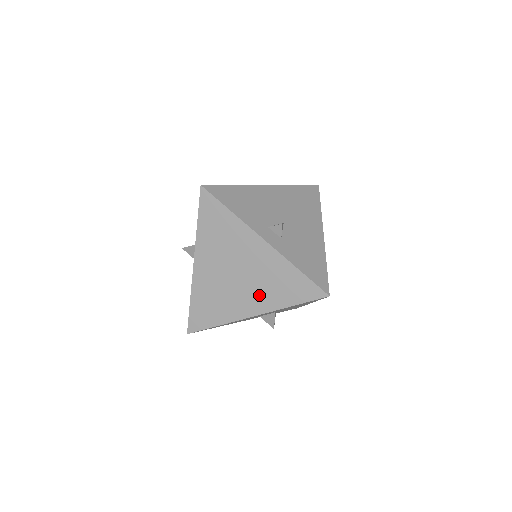
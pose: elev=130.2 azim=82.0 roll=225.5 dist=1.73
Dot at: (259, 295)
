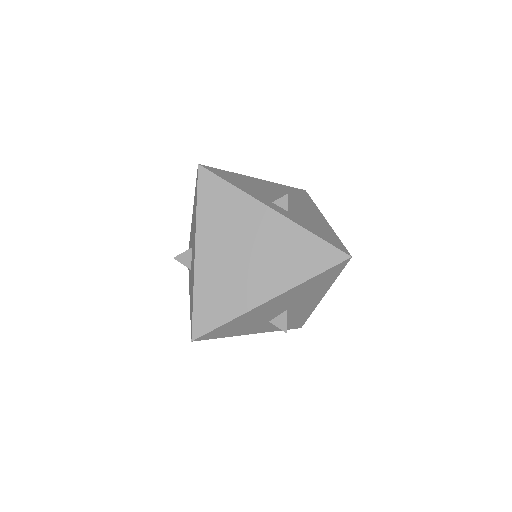
Dot at: (273, 273)
